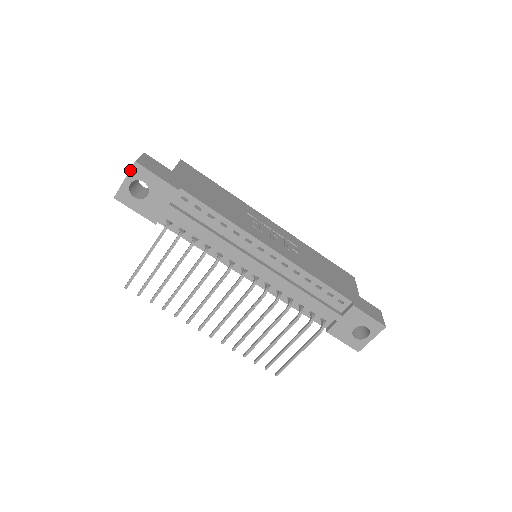
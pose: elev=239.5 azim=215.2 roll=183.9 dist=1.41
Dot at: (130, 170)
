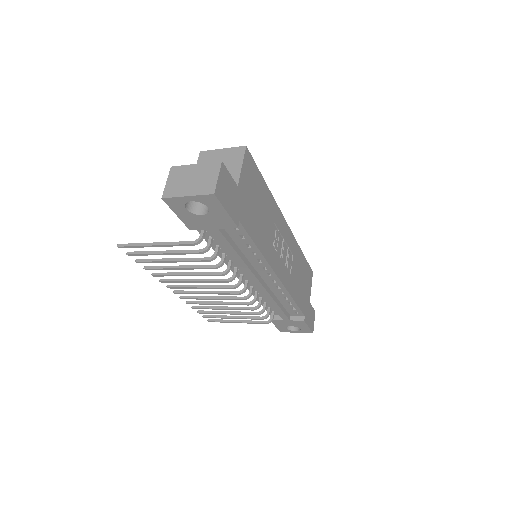
Dot at: (202, 195)
